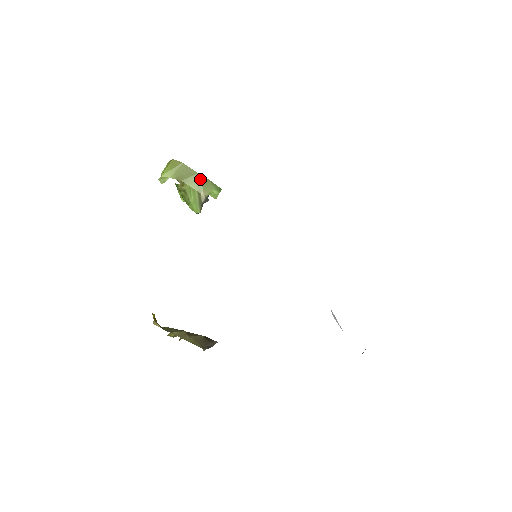
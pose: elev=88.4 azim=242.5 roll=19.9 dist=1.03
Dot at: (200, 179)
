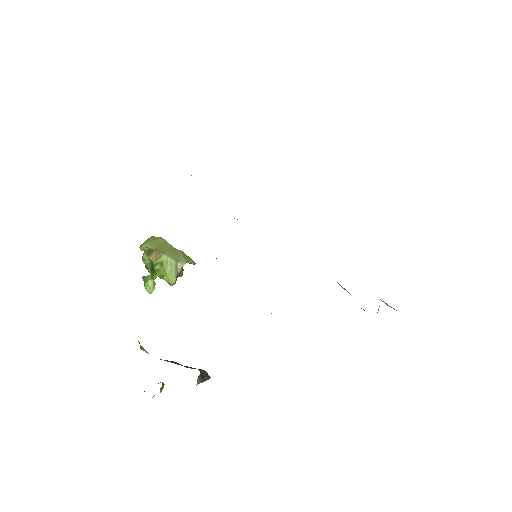
Dot at: (177, 252)
